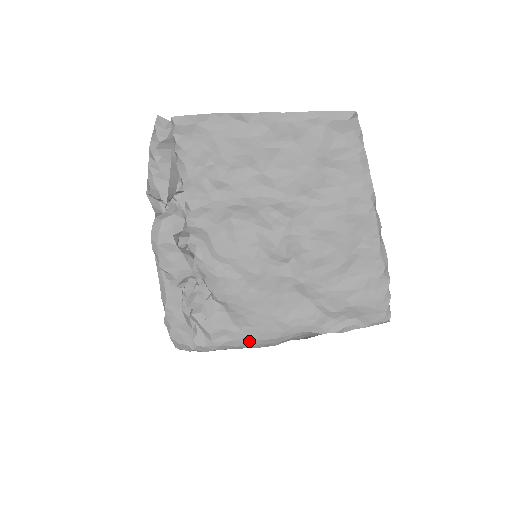
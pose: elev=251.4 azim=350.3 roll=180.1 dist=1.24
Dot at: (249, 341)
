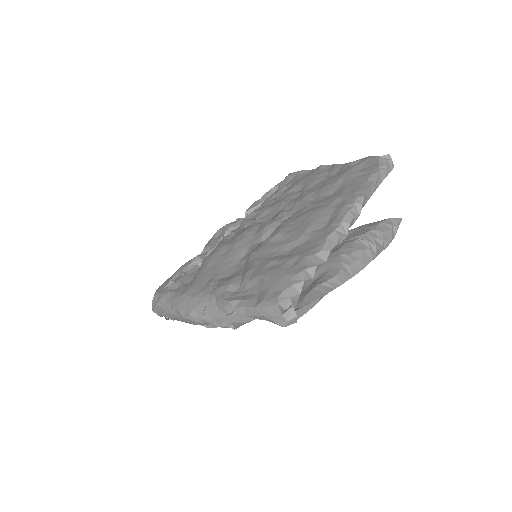
Dot at: (181, 295)
